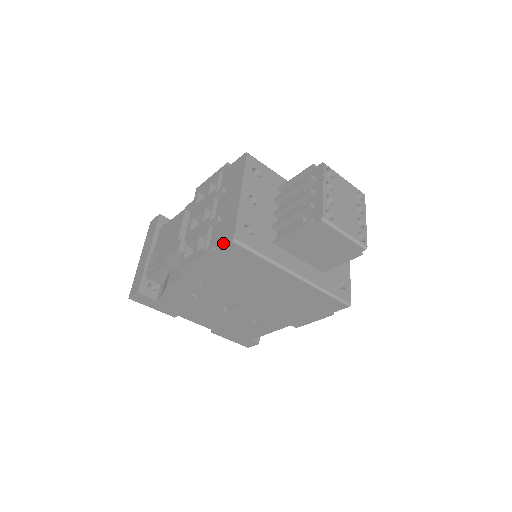
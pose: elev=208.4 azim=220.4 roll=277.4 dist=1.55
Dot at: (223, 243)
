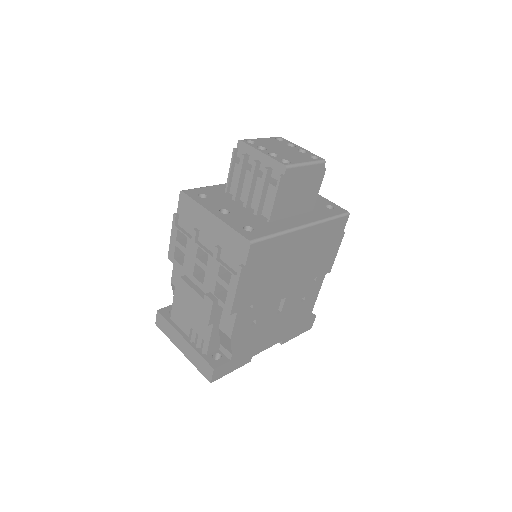
Dot at: (244, 254)
